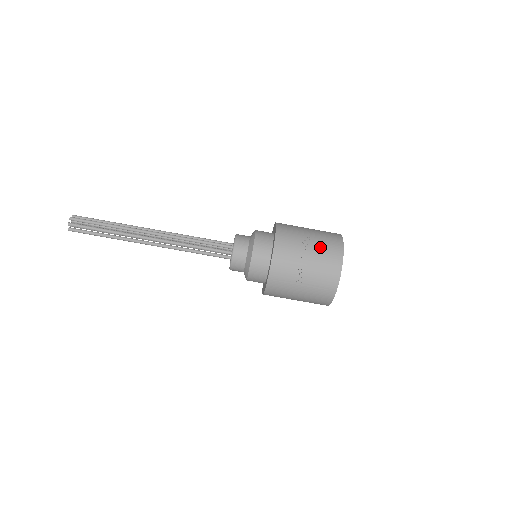
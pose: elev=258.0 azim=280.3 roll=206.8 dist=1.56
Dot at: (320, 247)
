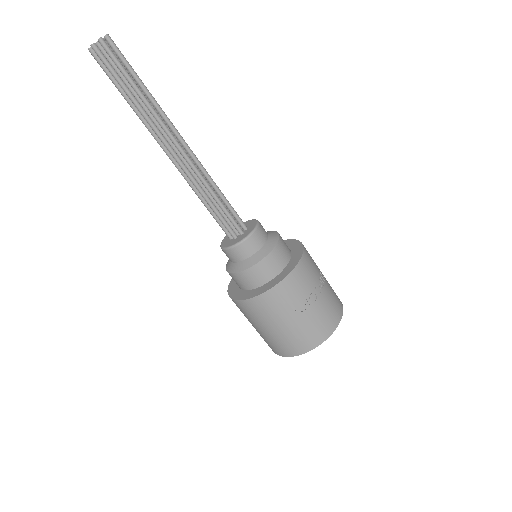
Dot at: (330, 293)
